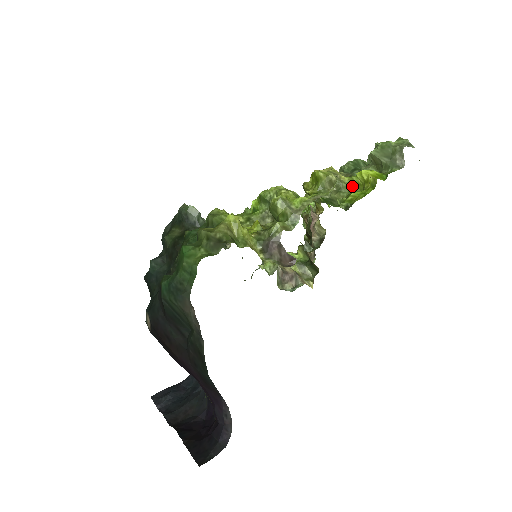
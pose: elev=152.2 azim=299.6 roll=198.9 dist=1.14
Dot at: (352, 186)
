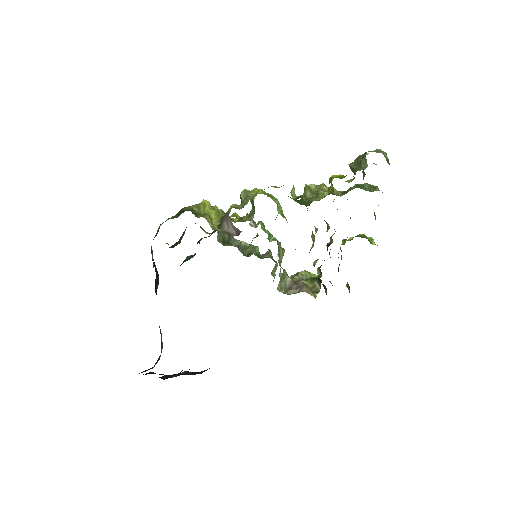
Dot at: (329, 193)
